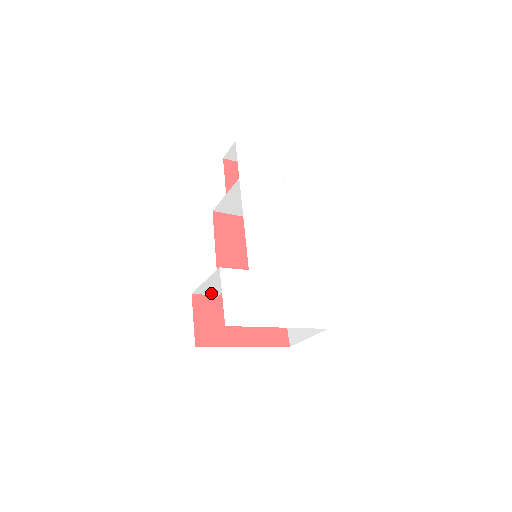
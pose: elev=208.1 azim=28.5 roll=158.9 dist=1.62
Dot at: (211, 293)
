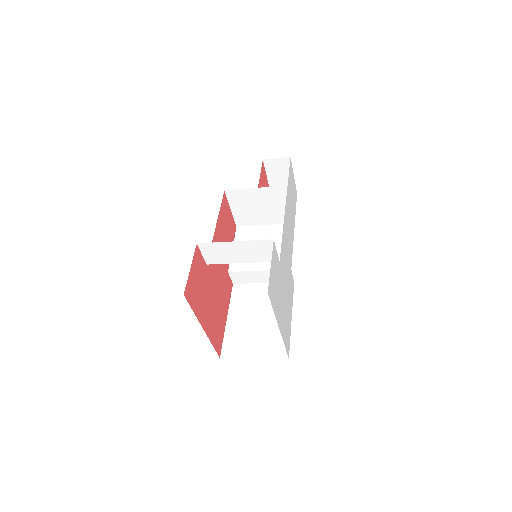
Dot at: (208, 257)
